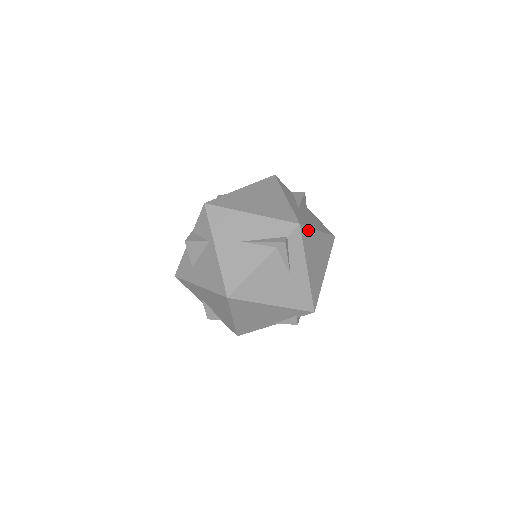
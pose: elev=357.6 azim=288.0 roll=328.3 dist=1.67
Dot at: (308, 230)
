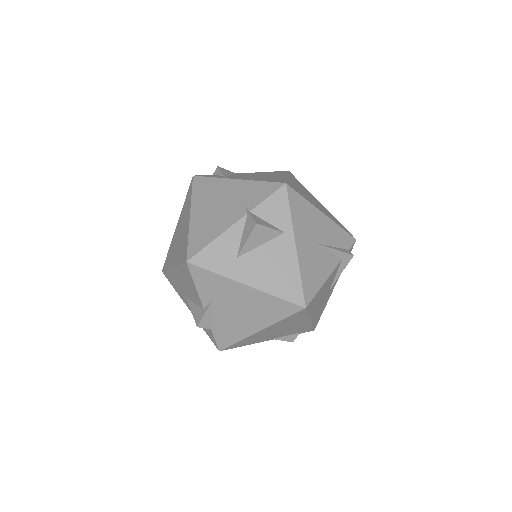
Dot at: occluded
